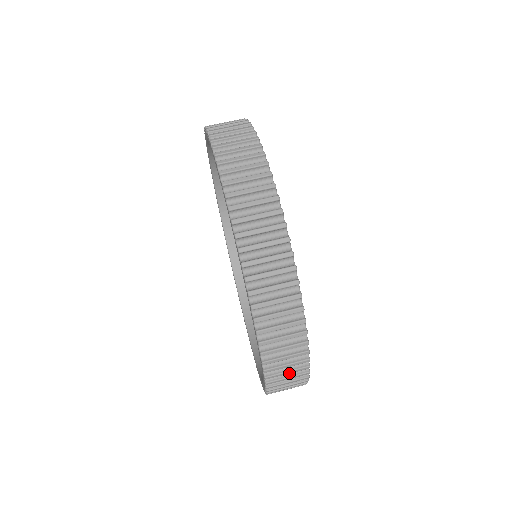
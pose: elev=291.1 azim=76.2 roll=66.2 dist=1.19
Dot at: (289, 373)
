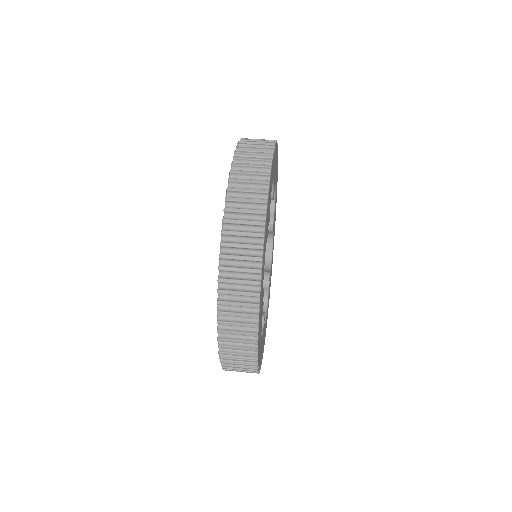
Dot at: (247, 201)
